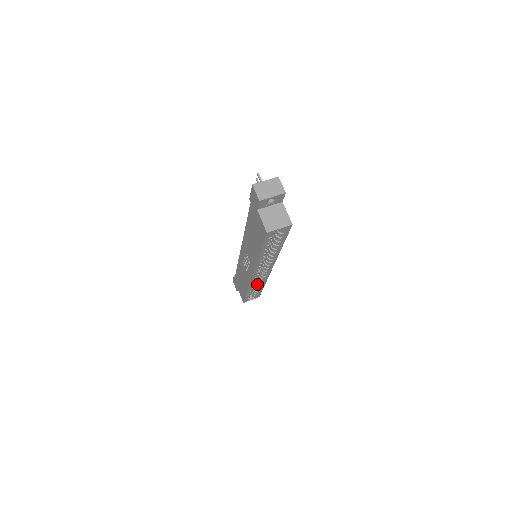
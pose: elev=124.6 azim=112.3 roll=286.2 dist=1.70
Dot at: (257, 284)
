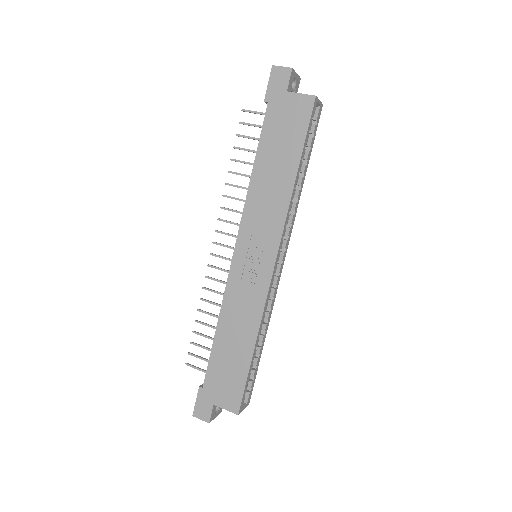
Dot at: occluded
